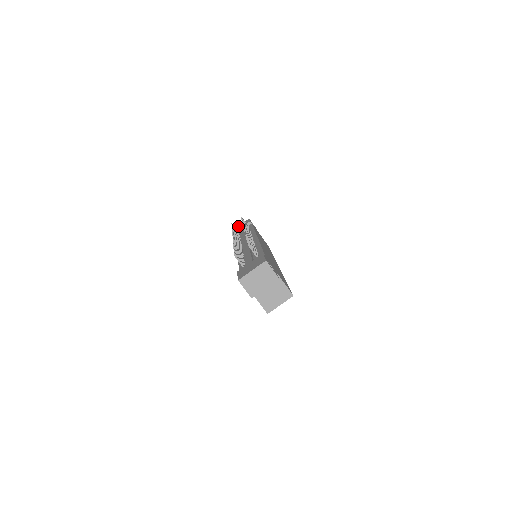
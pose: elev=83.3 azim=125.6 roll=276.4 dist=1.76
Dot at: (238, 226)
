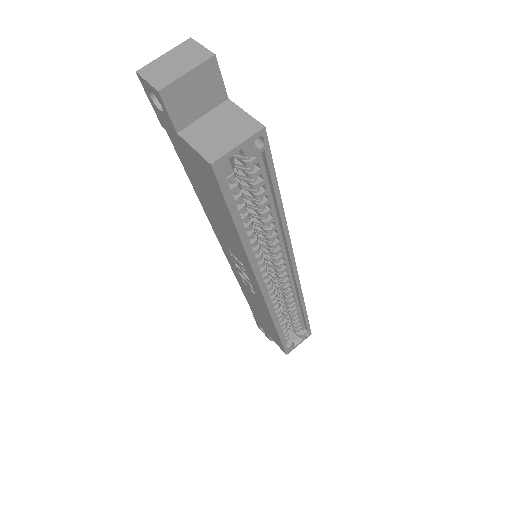
Dot at: occluded
